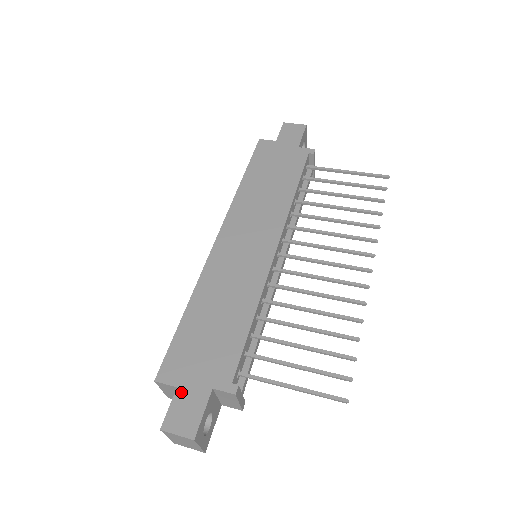
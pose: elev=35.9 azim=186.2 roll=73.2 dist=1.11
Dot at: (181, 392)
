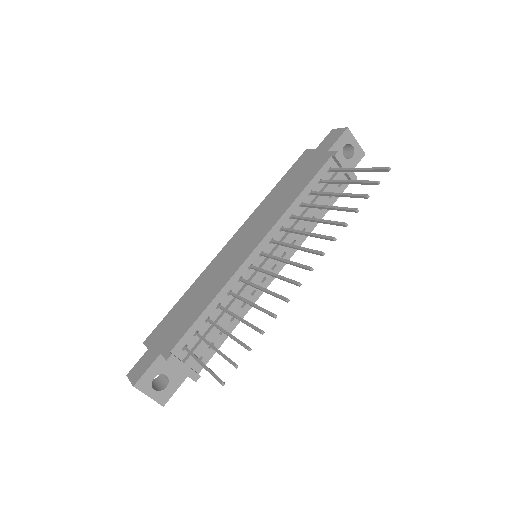
Dot at: (147, 353)
